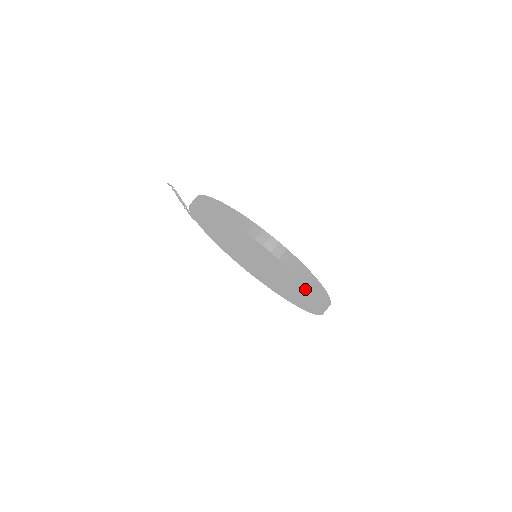
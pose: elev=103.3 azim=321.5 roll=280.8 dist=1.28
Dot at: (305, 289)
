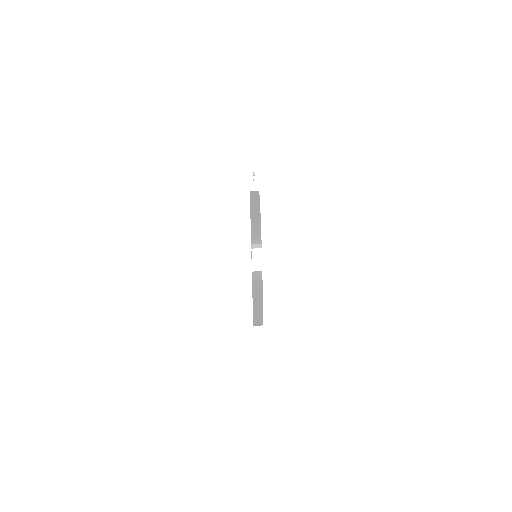
Dot at: occluded
